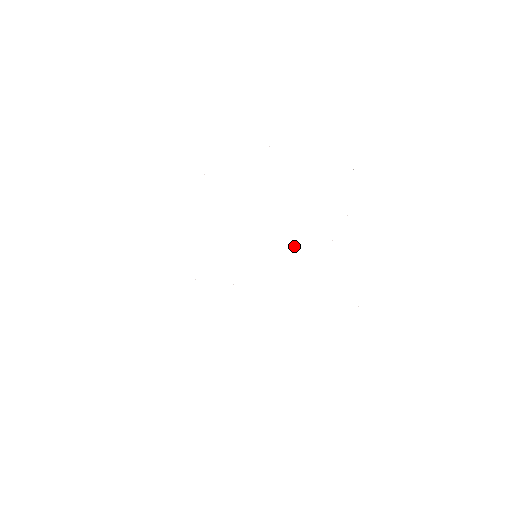
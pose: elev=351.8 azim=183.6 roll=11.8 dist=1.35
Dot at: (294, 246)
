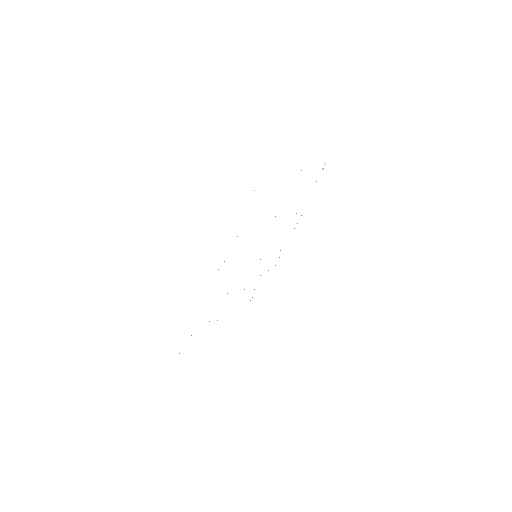
Dot at: occluded
